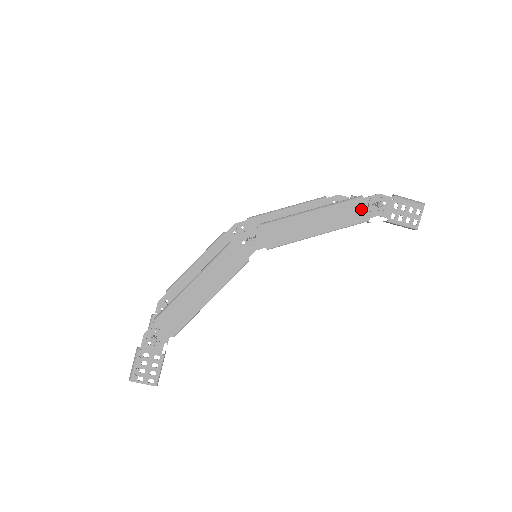
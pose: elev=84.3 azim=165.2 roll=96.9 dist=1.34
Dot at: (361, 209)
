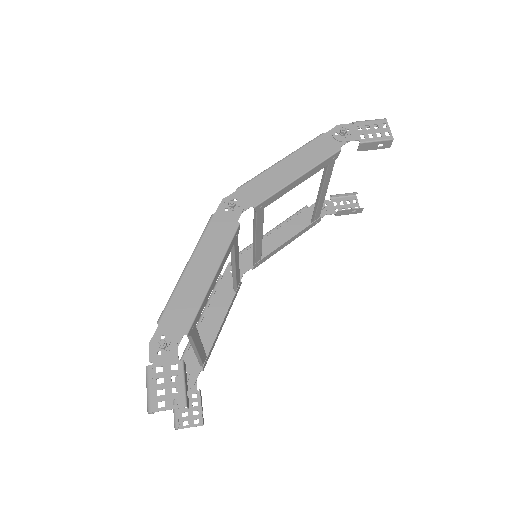
Dot at: (328, 142)
